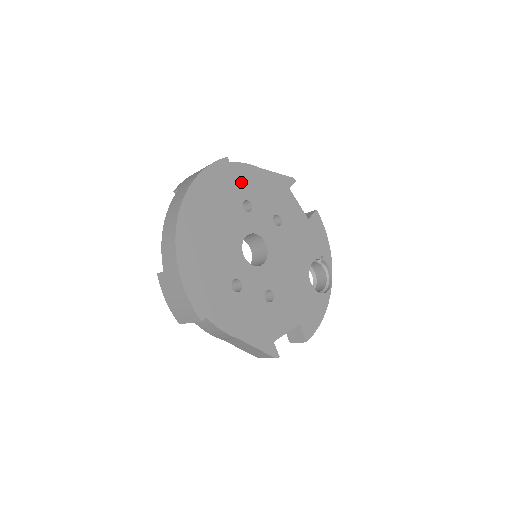
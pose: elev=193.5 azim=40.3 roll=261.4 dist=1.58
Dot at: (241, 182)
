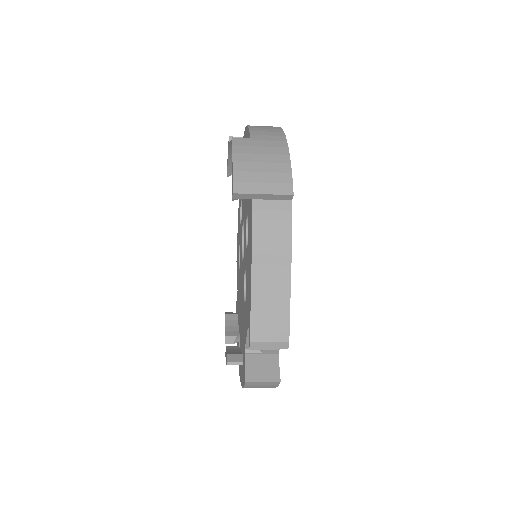
Dot at: occluded
